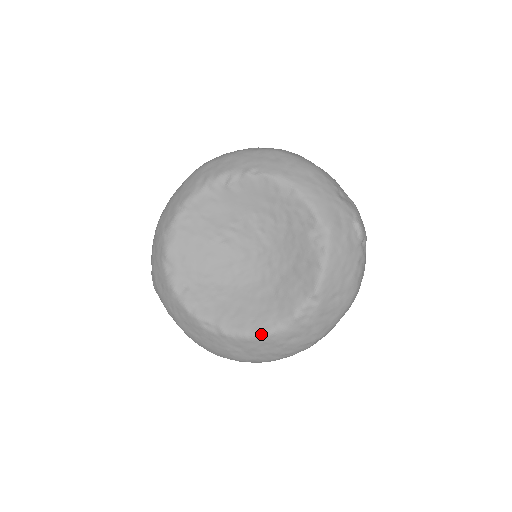
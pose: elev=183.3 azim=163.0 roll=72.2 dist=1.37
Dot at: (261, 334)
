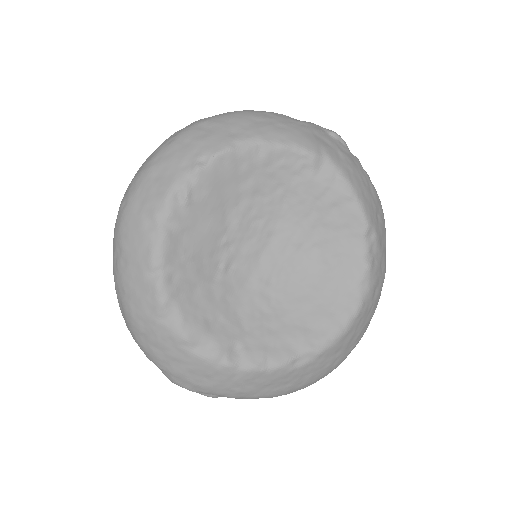
Dot at: (353, 315)
